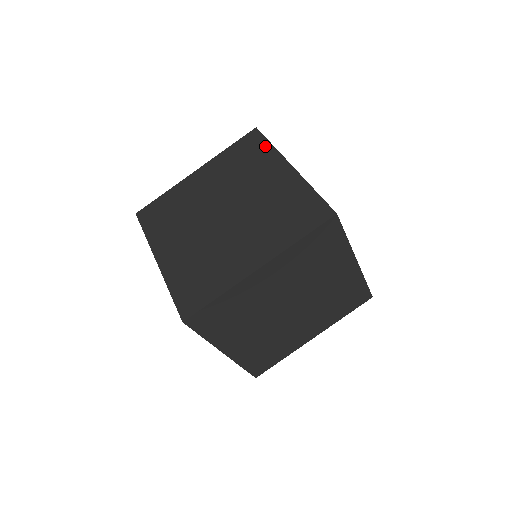
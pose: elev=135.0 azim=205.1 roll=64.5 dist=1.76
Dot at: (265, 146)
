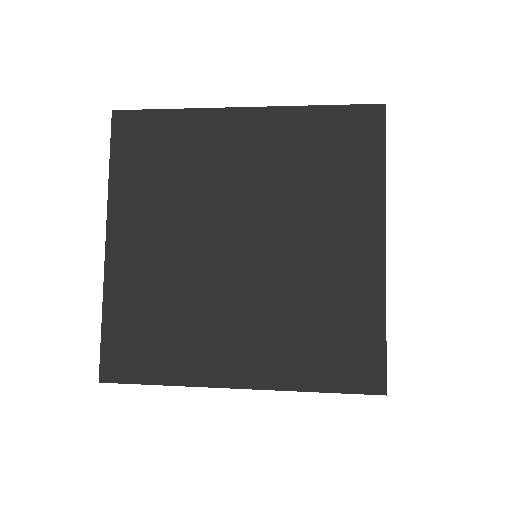
Dot at: (167, 120)
